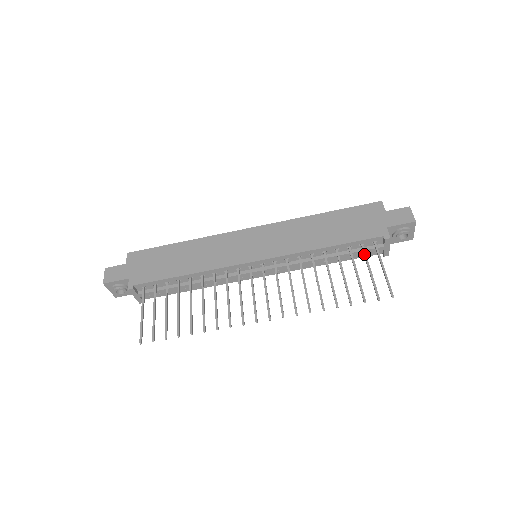
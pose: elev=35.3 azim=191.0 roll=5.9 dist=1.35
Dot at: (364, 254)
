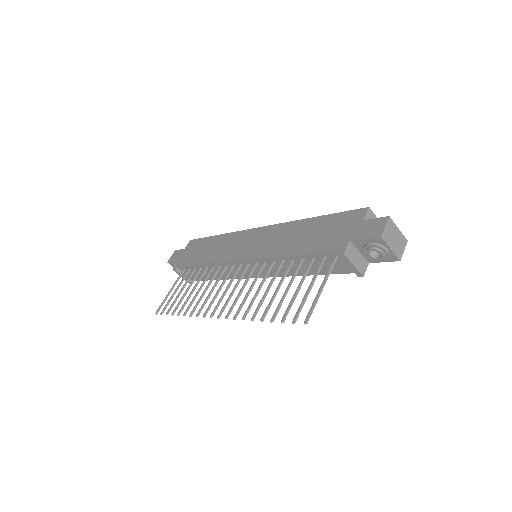
Dot at: (317, 269)
